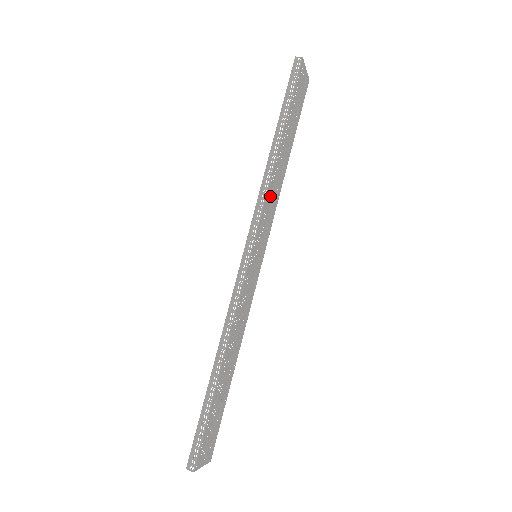
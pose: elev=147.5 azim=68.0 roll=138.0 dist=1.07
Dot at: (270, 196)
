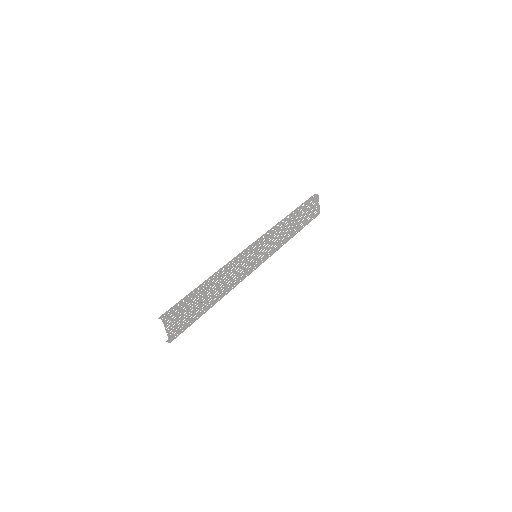
Dot at: (277, 235)
